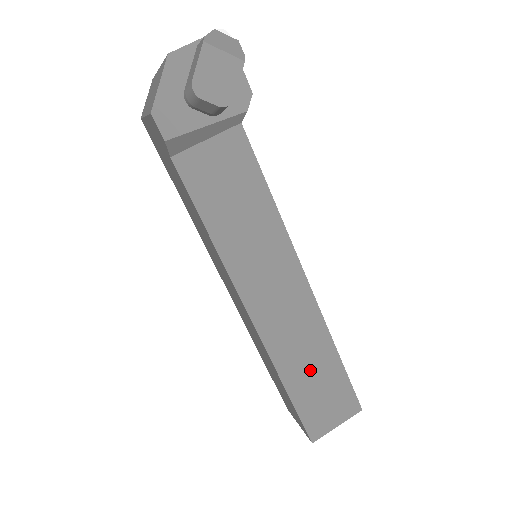
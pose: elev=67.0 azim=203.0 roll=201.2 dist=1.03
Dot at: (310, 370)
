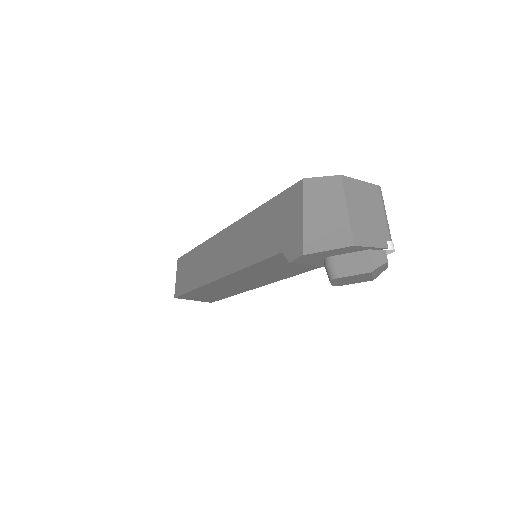
Dot at: (212, 293)
